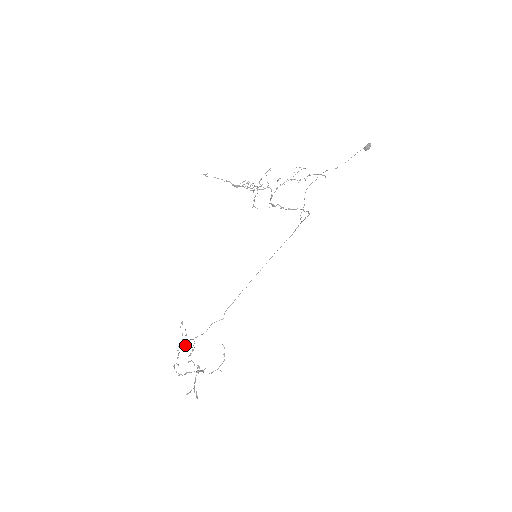
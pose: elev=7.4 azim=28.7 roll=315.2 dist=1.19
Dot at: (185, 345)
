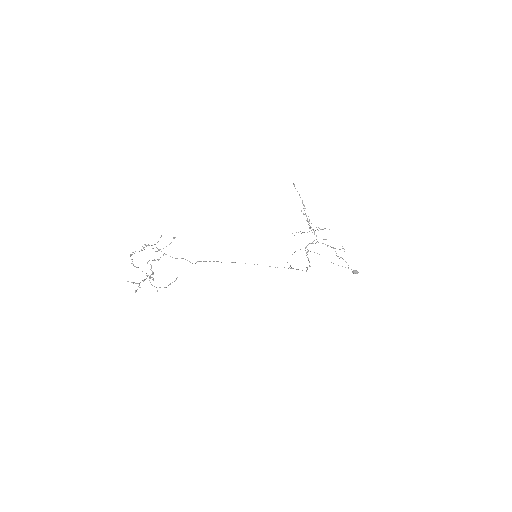
Dot at: occluded
